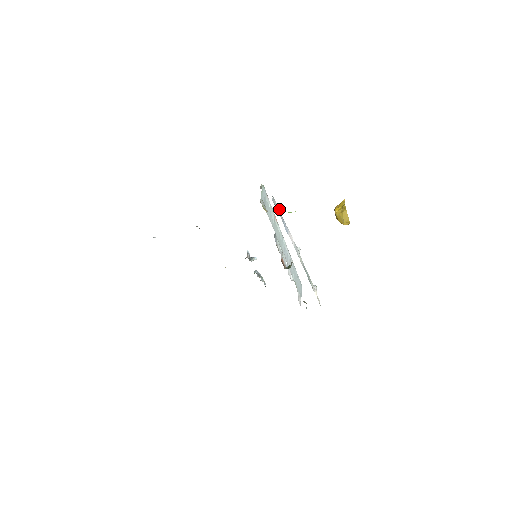
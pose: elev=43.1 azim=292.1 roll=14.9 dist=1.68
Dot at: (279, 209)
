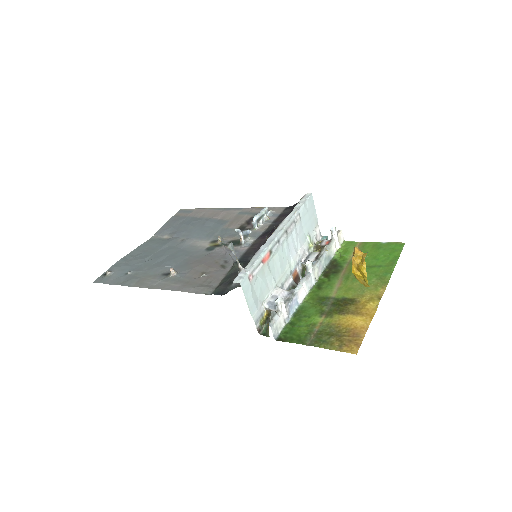
Dot at: (280, 308)
